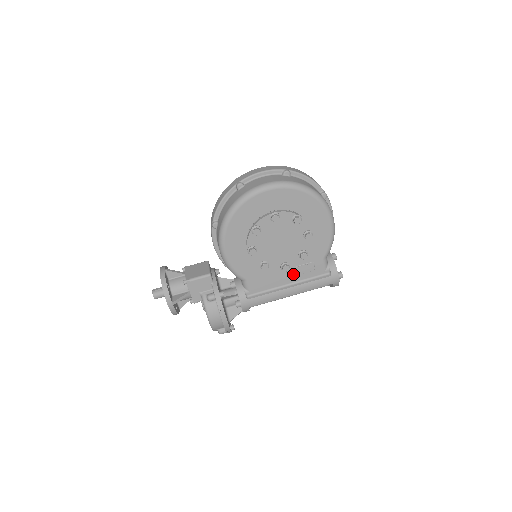
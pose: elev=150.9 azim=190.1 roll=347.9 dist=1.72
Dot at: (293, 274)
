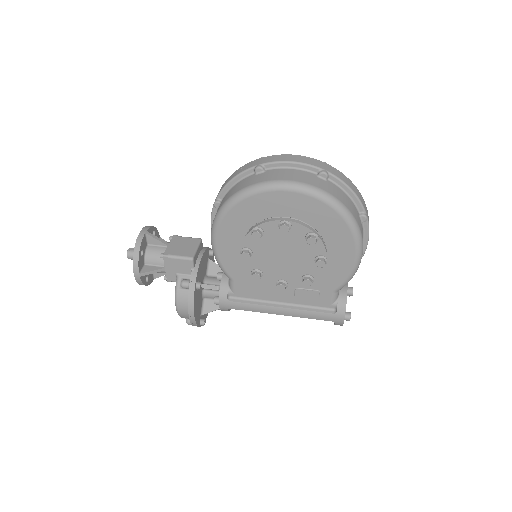
Dot at: (291, 294)
